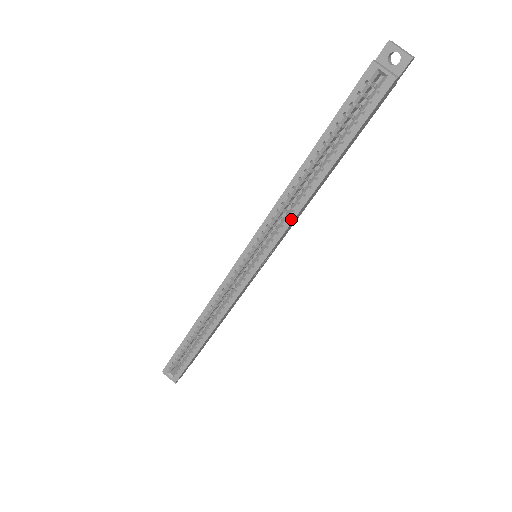
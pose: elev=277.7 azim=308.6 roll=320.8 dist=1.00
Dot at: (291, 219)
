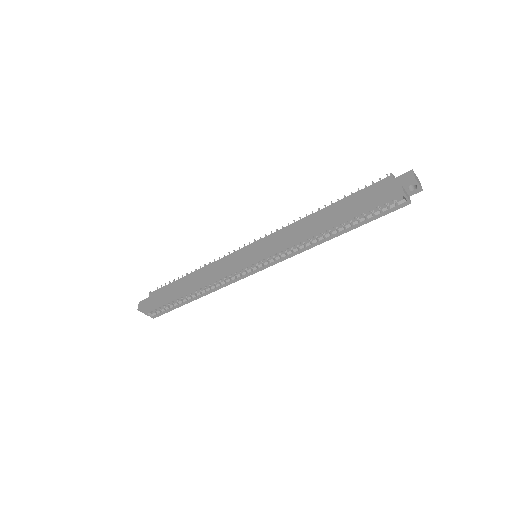
Dot at: (302, 251)
